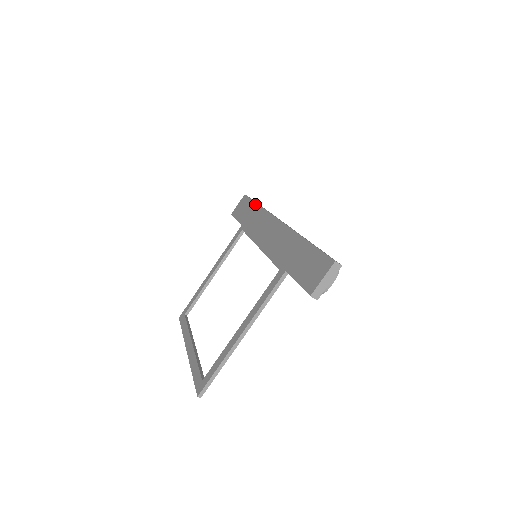
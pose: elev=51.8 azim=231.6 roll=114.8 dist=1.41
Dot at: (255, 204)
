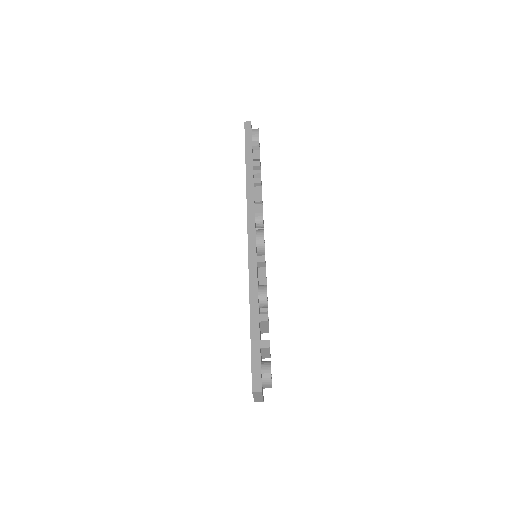
Dot at: occluded
